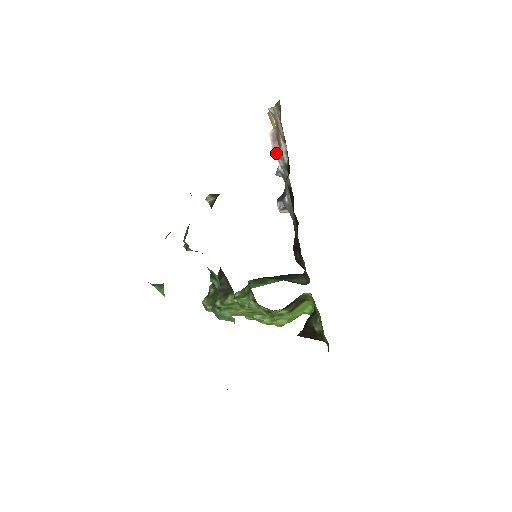
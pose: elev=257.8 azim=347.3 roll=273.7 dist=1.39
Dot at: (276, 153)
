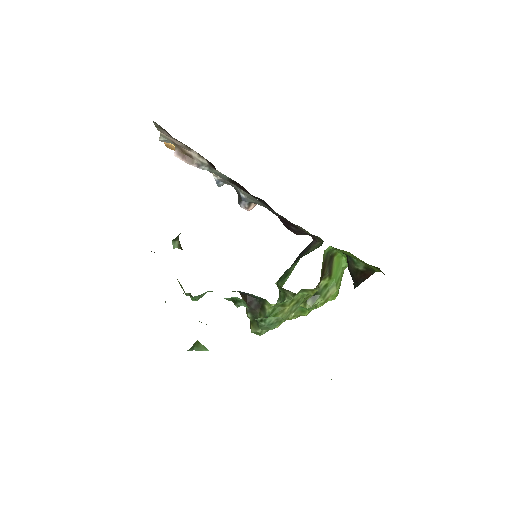
Dot at: (194, 165)
